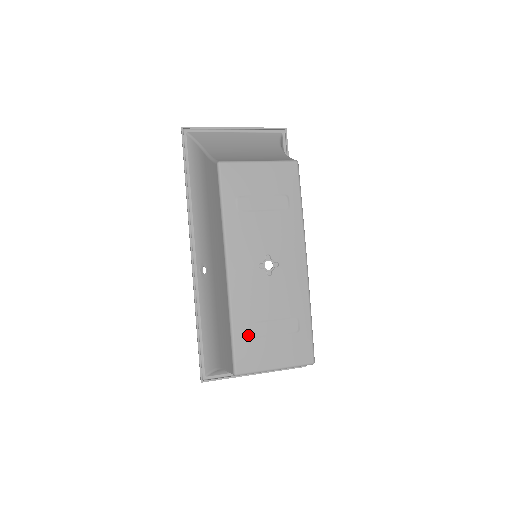
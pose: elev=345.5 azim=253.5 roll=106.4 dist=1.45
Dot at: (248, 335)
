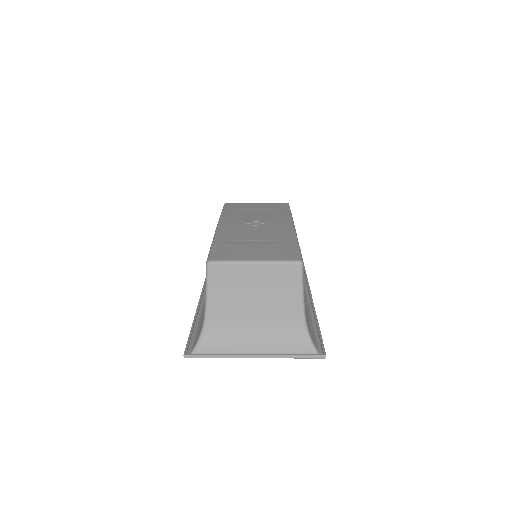
Dot at: (228, 245)
